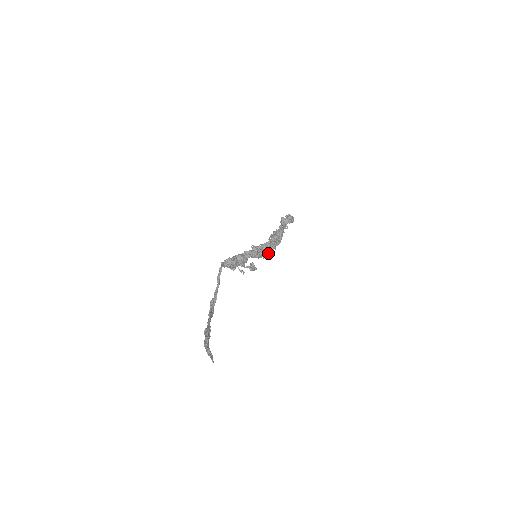
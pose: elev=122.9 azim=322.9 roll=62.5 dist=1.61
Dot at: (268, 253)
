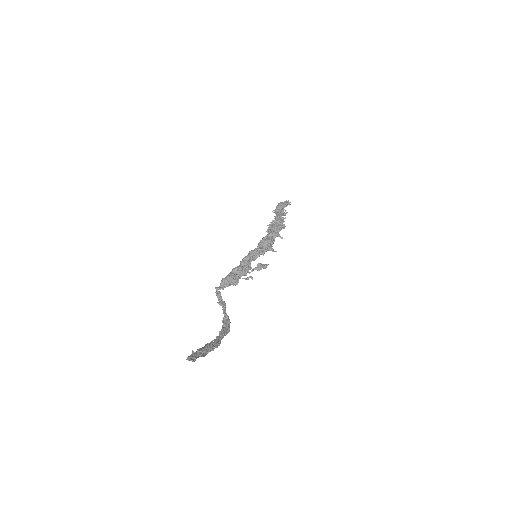
Dot at: (270, 244)
